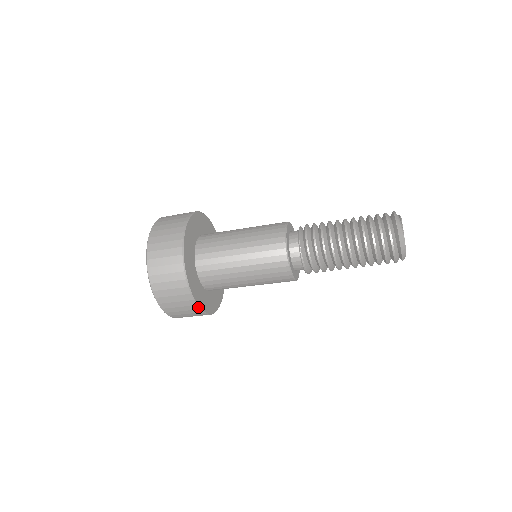
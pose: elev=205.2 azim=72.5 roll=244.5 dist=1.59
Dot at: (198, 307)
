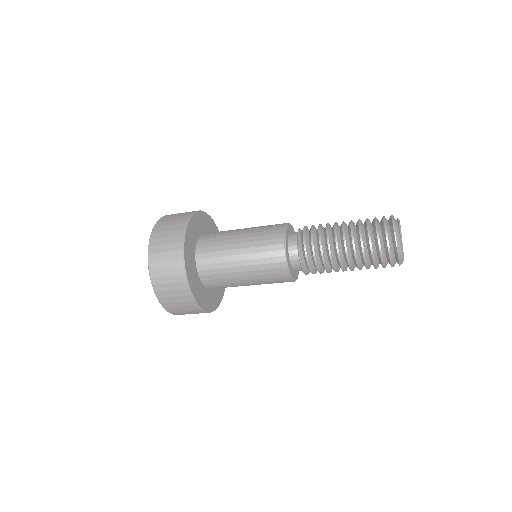
Dot at: (214, 310)
